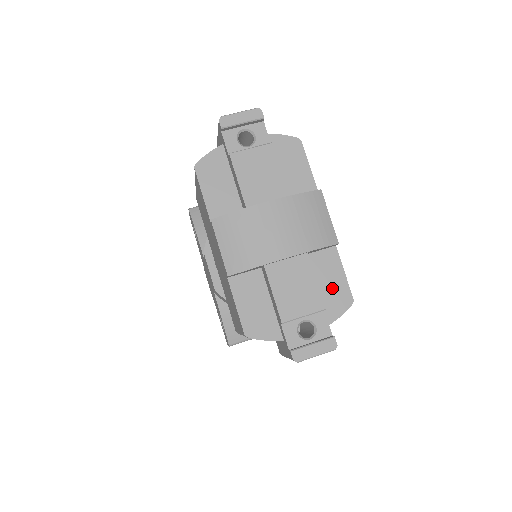
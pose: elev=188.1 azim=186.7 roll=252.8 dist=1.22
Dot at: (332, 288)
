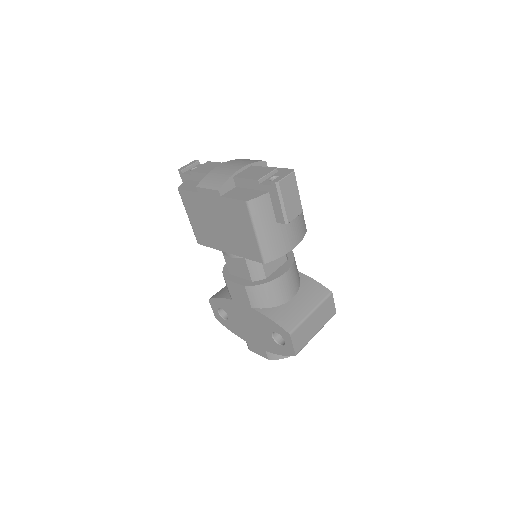
Dot at: occluded
